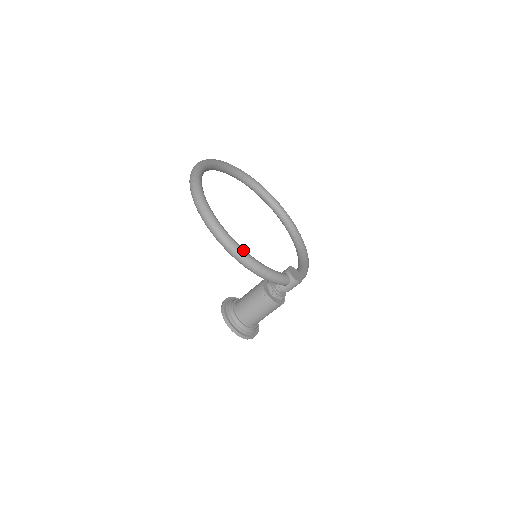
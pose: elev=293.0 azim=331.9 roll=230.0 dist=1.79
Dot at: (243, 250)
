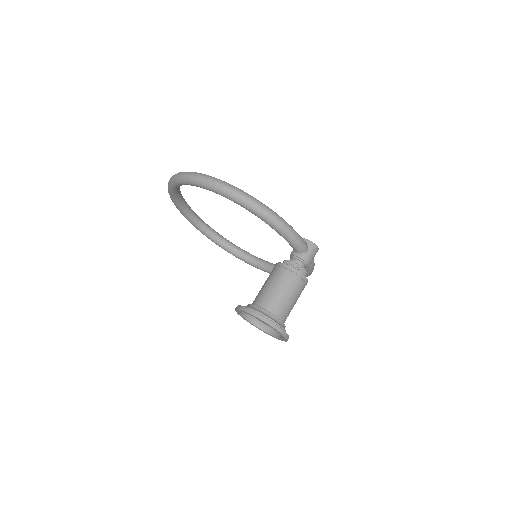
Dot at: (256, 199)
